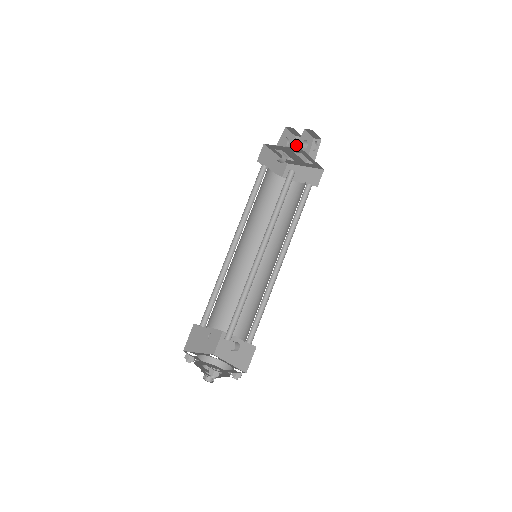
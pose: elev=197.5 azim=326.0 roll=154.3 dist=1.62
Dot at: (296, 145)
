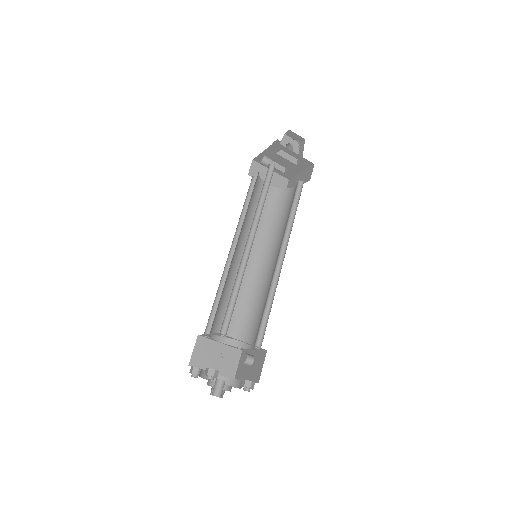
Dot at: occluded
